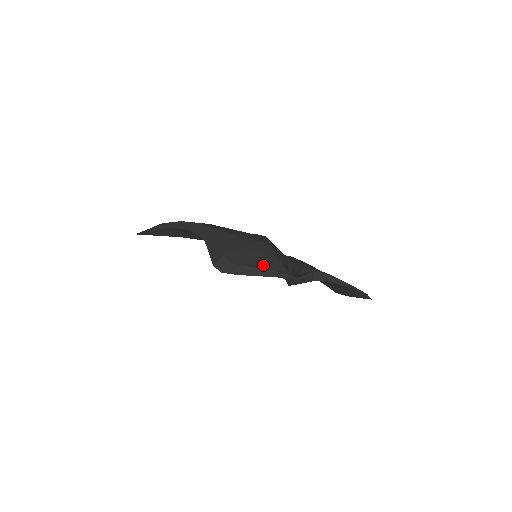
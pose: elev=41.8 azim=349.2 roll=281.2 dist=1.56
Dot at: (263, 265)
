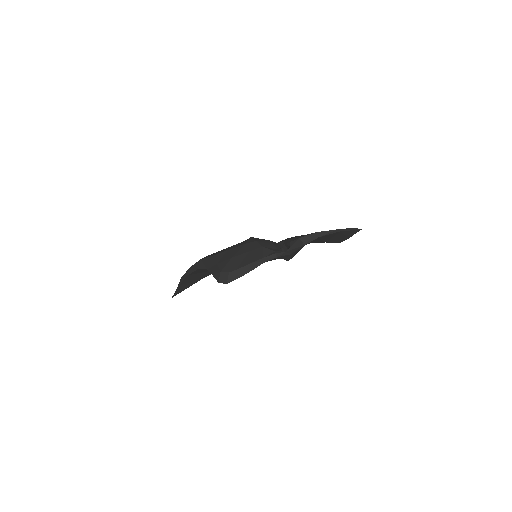
Dot at: (253, 259)
